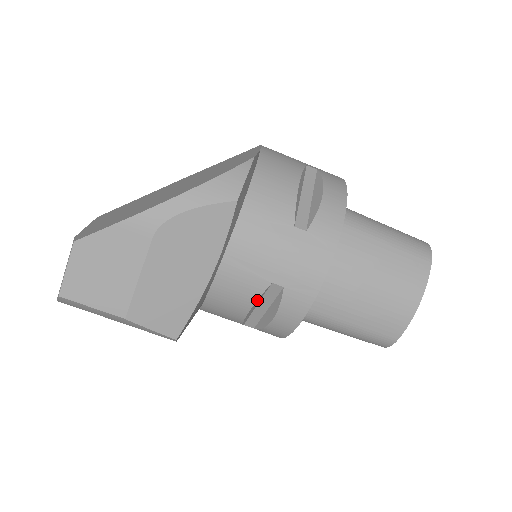
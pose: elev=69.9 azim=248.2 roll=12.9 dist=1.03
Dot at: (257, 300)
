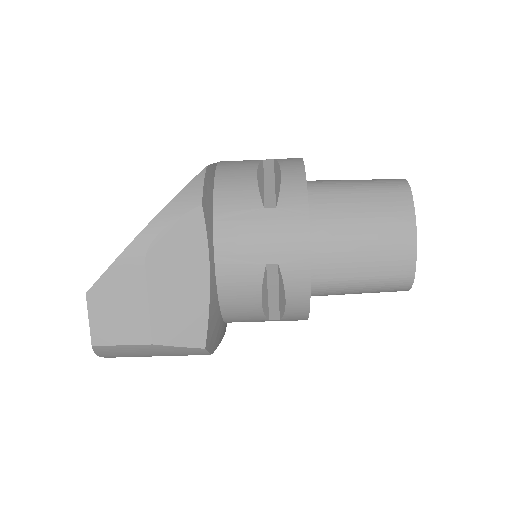
Dot at: (262, 286)
